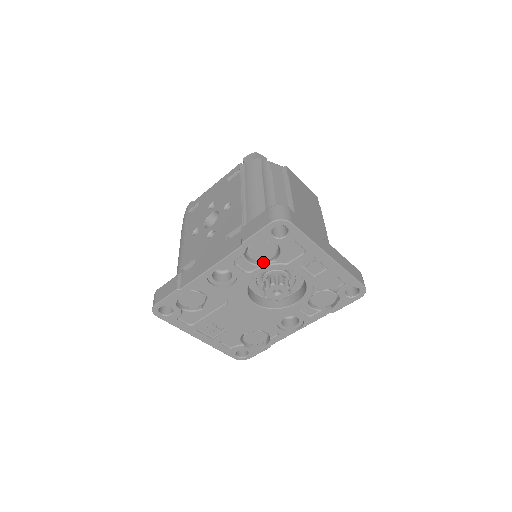
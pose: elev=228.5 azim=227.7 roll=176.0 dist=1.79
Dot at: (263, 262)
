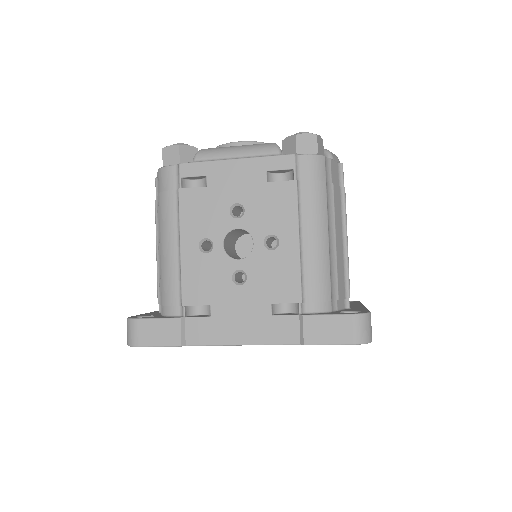
Dot at: occluded
